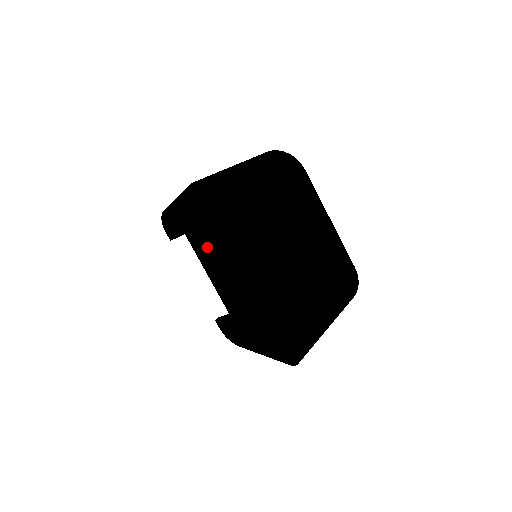
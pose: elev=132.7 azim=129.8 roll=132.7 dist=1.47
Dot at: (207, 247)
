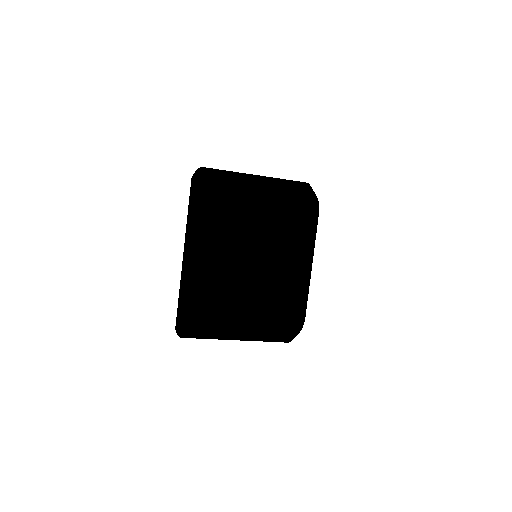
Dot at: occluded
